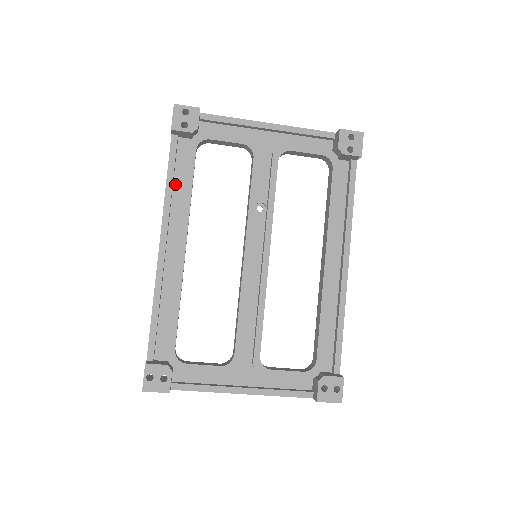
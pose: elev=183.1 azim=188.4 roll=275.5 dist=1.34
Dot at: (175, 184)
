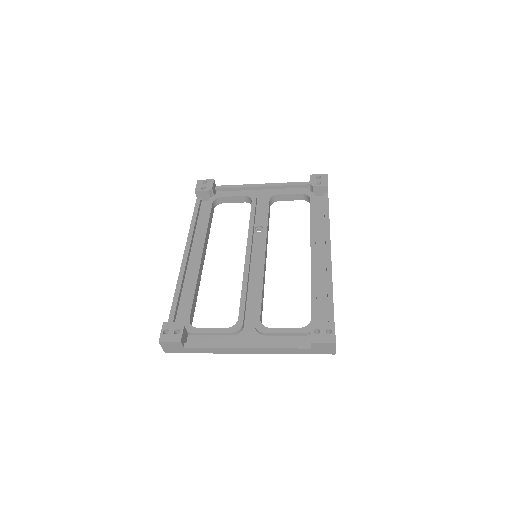
Dot at: (198, 224)
